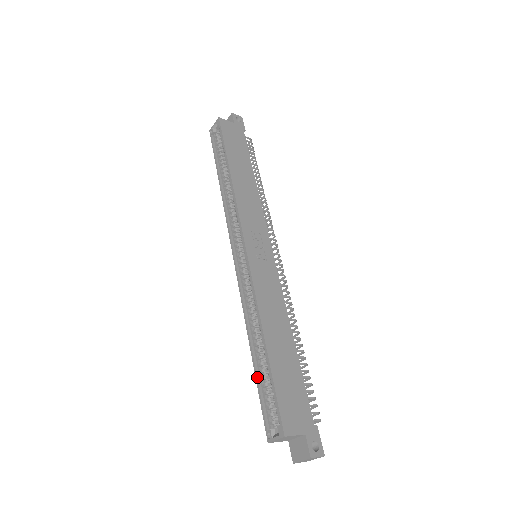
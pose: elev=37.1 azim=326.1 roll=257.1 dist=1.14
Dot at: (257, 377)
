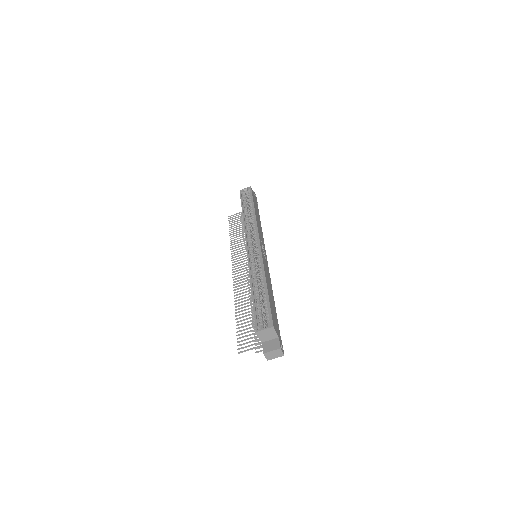
Dot at: (254, 301)
